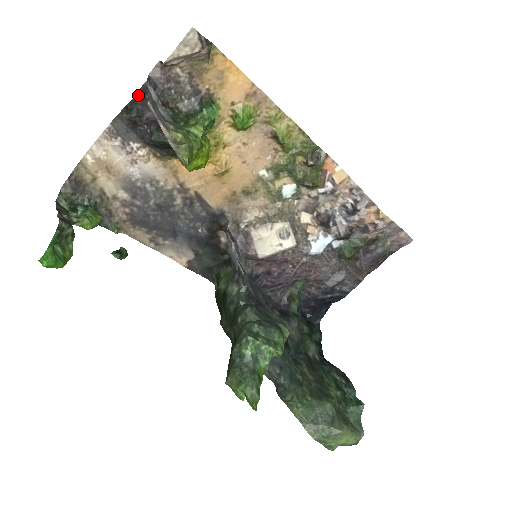
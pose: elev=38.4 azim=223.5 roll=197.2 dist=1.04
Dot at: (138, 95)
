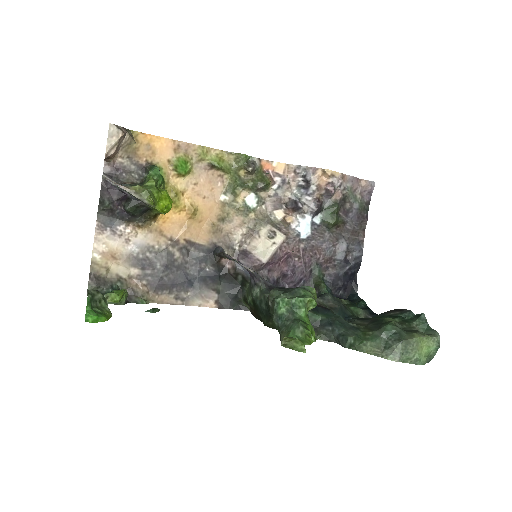
Dot at: (102, 189)
